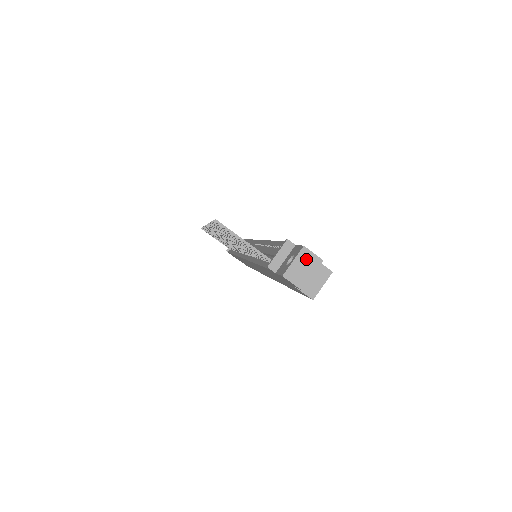
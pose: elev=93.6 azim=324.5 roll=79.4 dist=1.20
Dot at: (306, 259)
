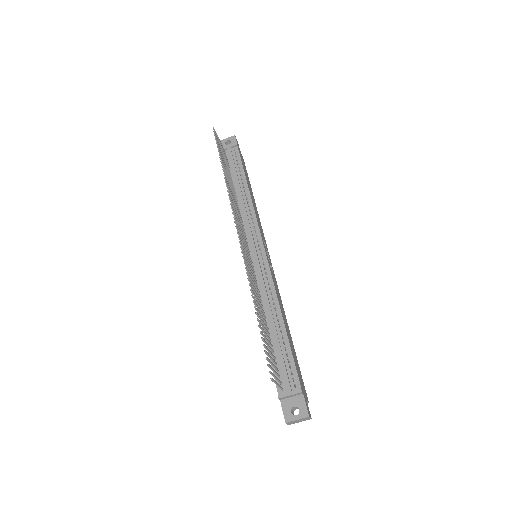
Dot at: (304, 419)
